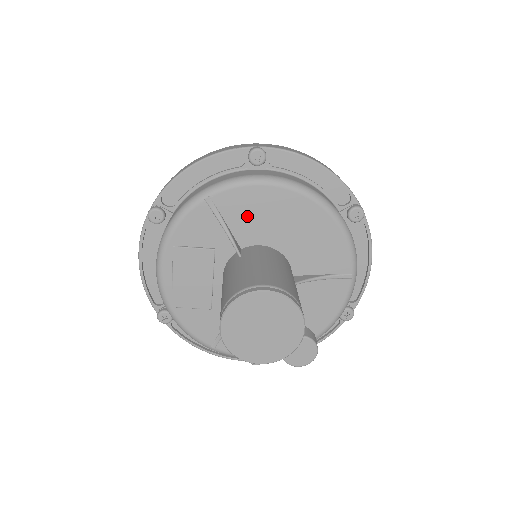
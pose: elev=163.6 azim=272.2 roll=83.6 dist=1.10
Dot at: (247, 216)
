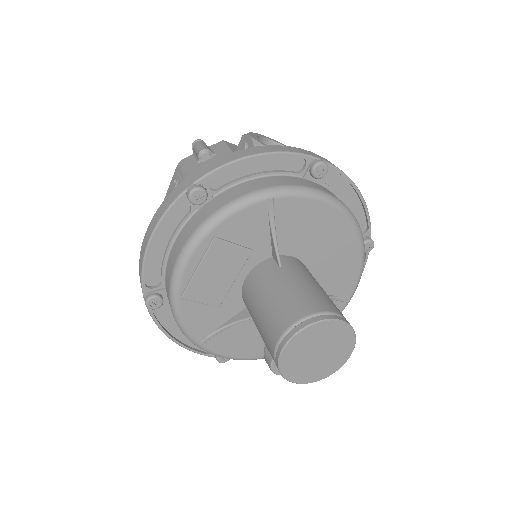
Dot at: (296, 227)
